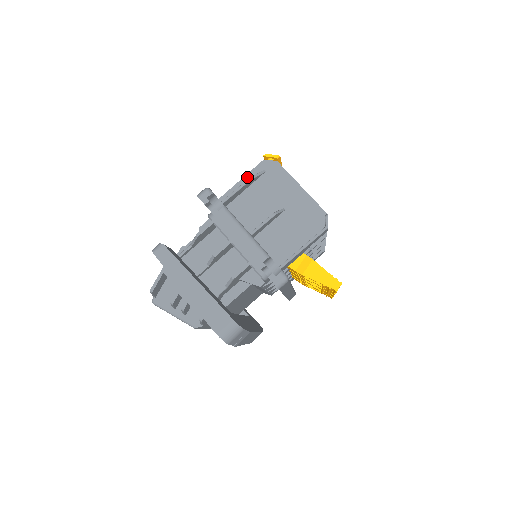
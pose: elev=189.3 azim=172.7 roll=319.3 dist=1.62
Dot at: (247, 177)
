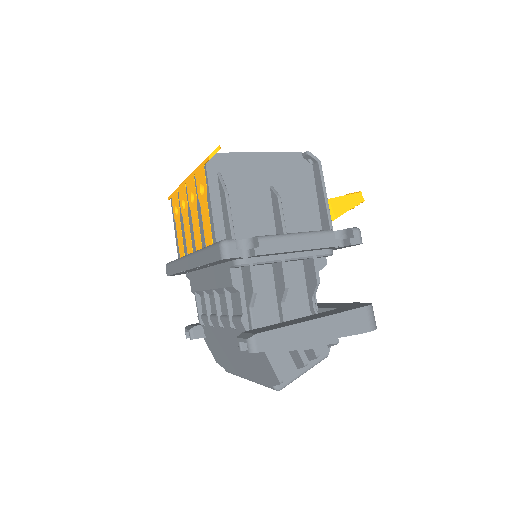
Dot at: (213, 196)
